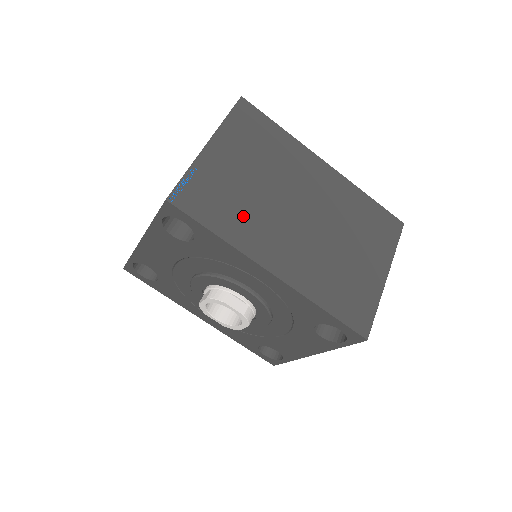
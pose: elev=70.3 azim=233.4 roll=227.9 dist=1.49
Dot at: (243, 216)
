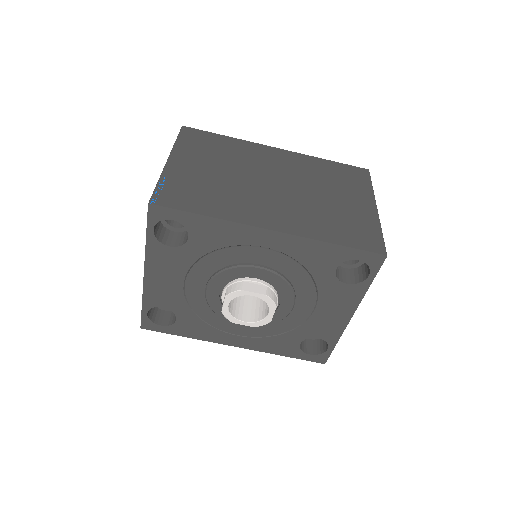
Dot at: (223, 198)
